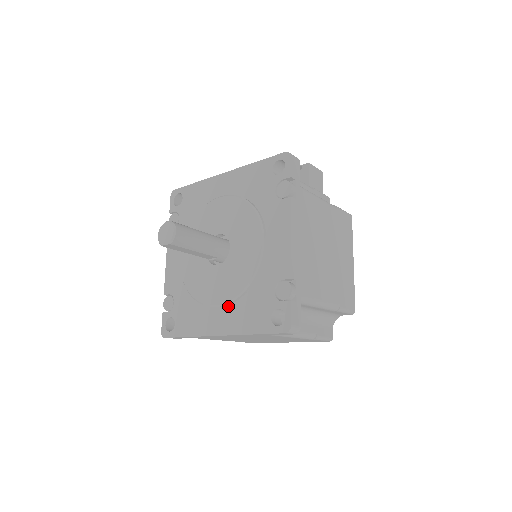
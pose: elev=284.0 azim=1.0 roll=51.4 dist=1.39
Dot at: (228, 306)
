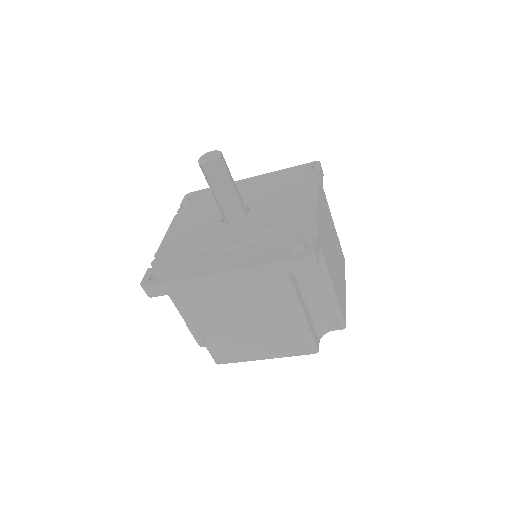
Dot at: (238, 250)
